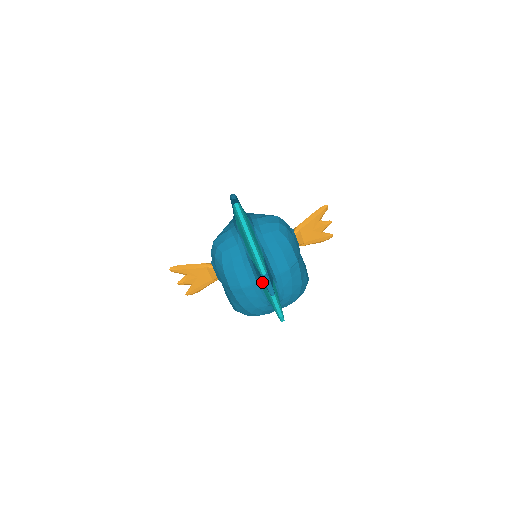
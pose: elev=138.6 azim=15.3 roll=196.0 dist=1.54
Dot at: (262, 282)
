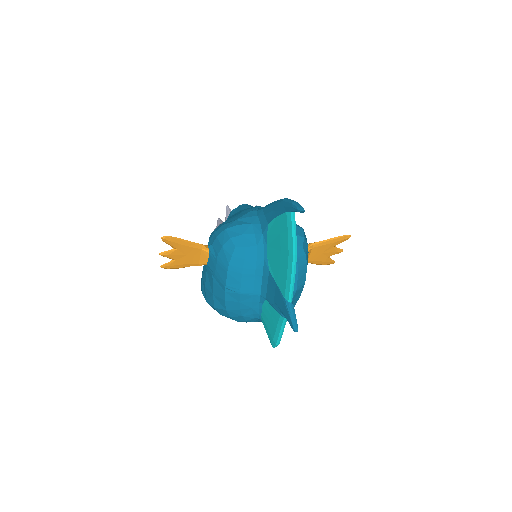
Dot at: (276, 303)
